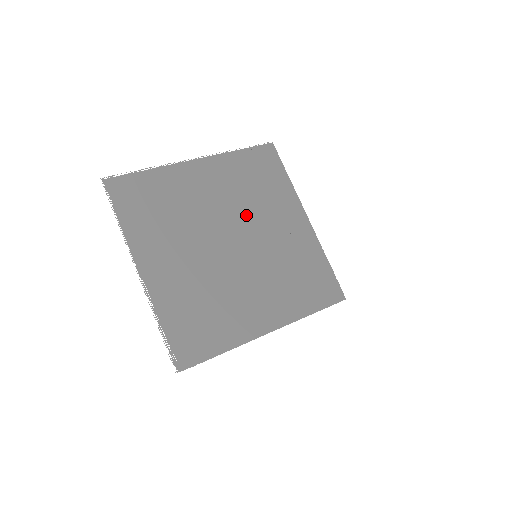
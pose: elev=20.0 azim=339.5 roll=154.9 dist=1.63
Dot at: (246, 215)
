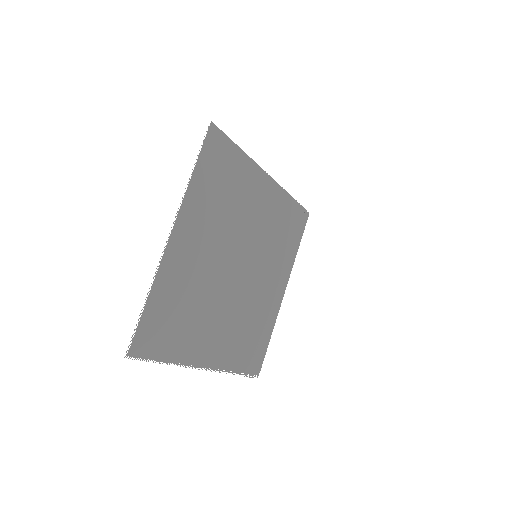
Dot at: (234, 233)
